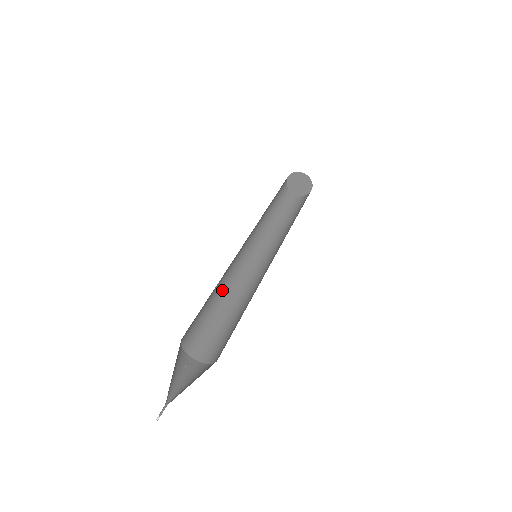
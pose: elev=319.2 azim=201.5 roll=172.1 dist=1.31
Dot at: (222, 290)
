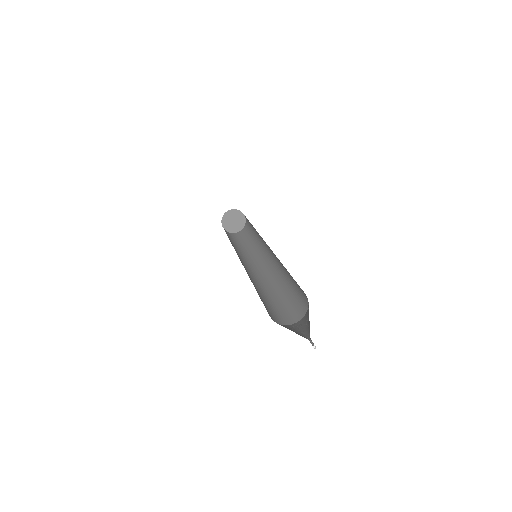
Dot at: occluded
